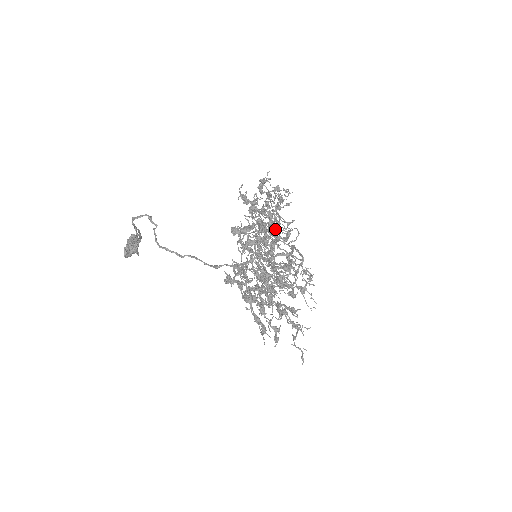
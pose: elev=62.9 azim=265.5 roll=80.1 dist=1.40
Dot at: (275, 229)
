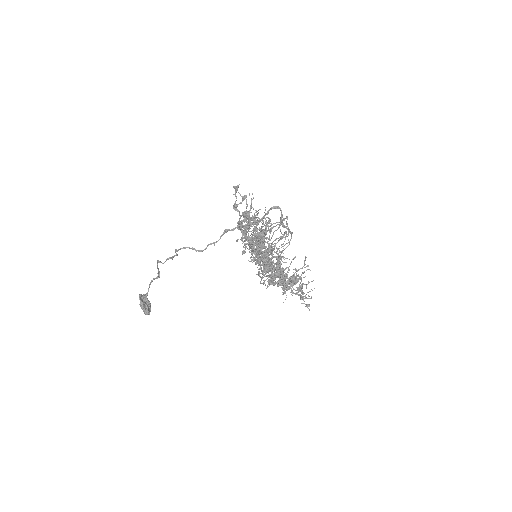
Dot at: occluded
